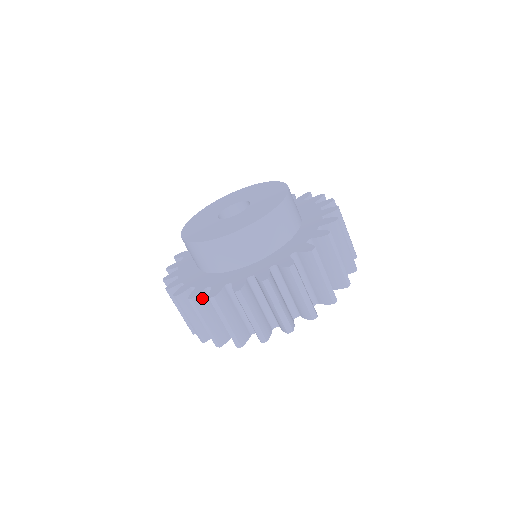
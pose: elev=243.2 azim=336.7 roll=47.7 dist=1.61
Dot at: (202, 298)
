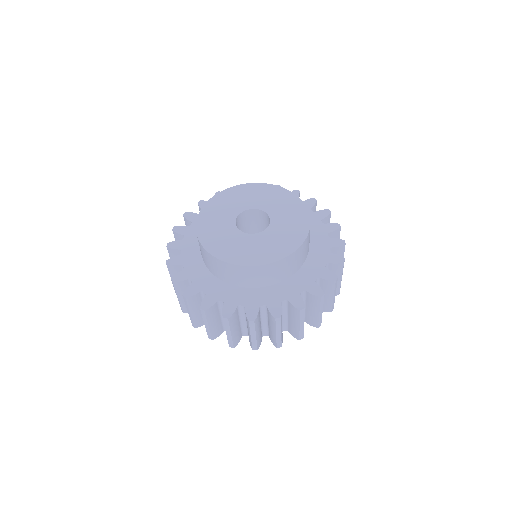
Dot at: (182, 284)
